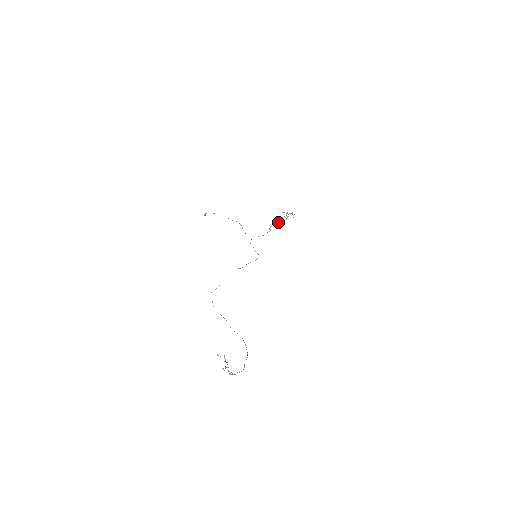
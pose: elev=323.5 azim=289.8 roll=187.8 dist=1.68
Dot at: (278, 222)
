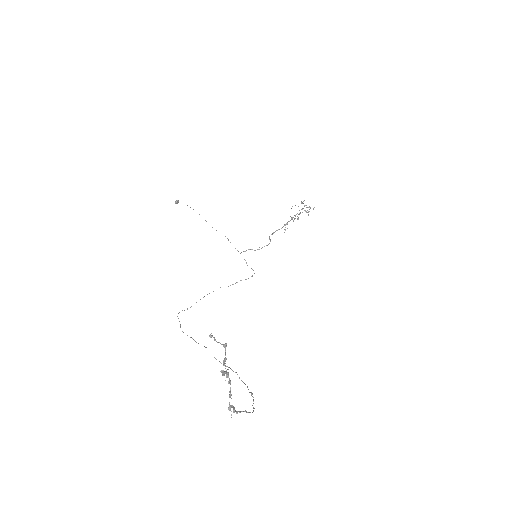
Dot at: (284, 224)
